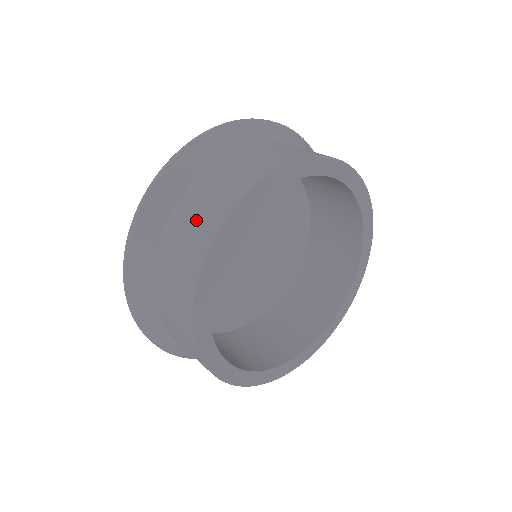
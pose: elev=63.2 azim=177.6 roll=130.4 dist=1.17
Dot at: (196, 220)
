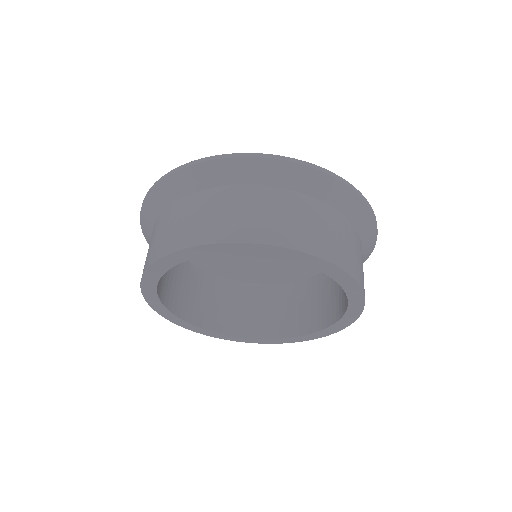
Dot at: (238, 214)
